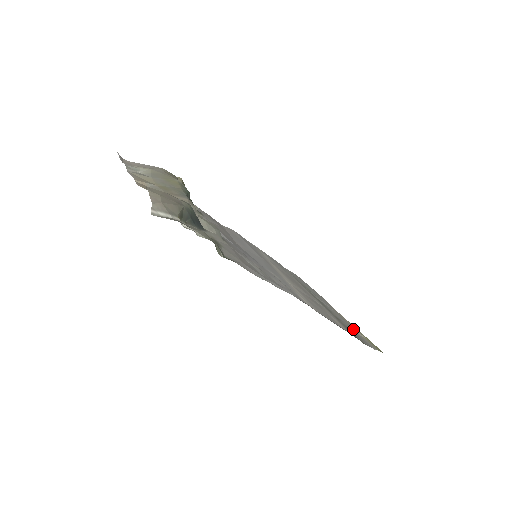
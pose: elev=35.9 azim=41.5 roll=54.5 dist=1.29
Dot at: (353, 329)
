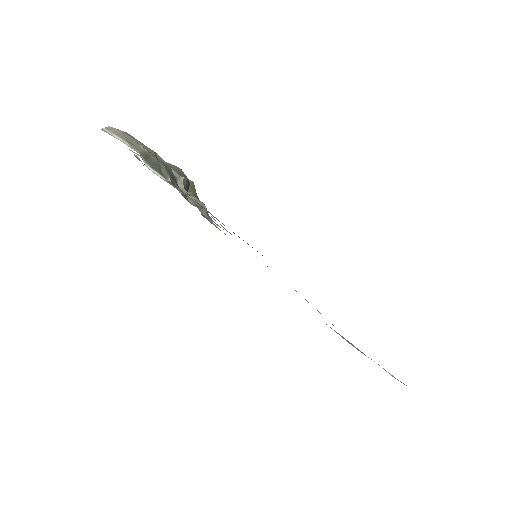
Dot at: (383, 368)
